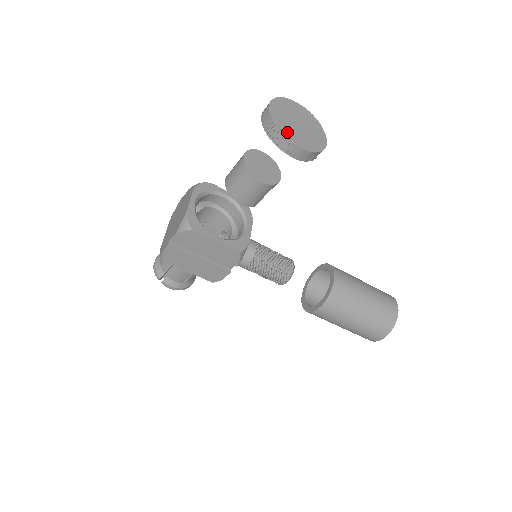
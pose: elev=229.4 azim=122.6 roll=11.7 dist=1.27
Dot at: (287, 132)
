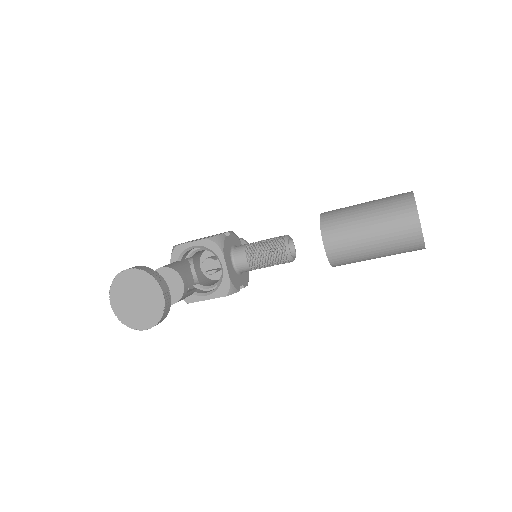
Dot at: (133, 322)
